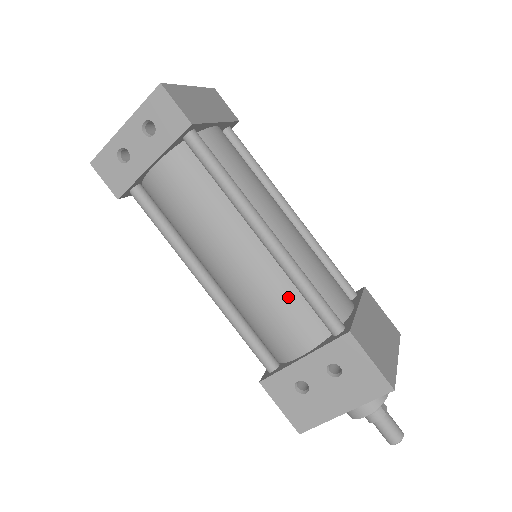
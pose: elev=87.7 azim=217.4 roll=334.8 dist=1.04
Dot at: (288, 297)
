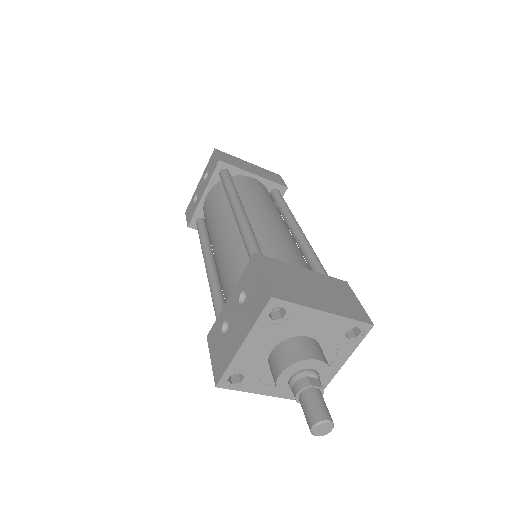
Dot at: (239, 252)
